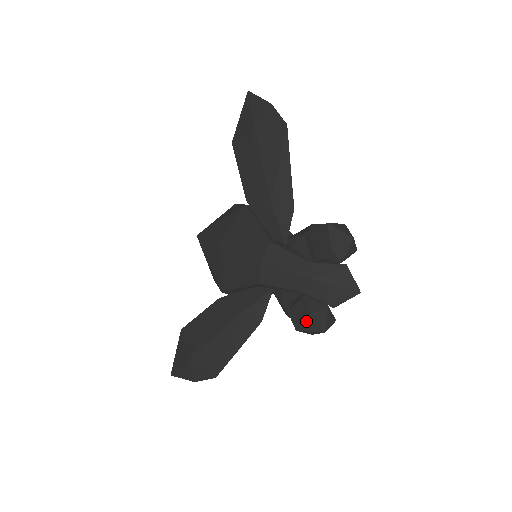
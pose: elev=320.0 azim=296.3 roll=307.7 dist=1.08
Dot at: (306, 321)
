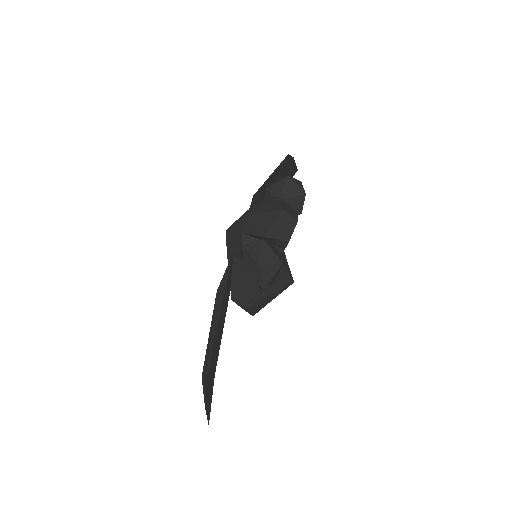
Dot at: (243, 259)
